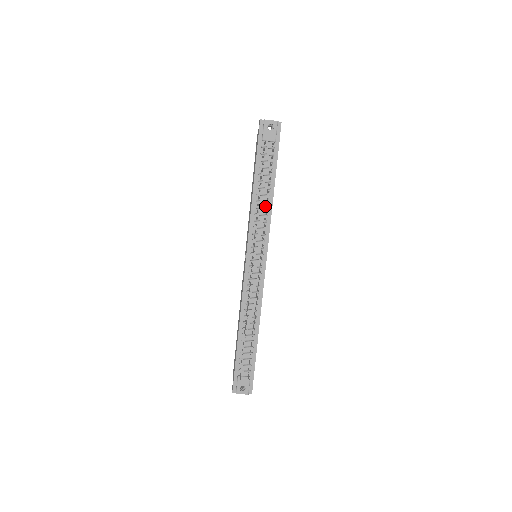
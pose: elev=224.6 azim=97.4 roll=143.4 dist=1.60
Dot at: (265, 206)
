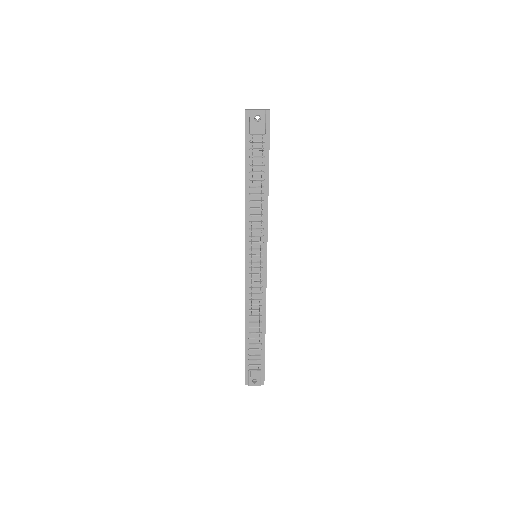
Dot at: (260, 206)
